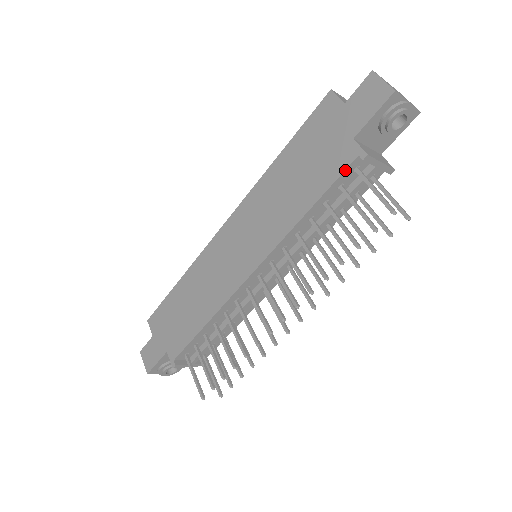
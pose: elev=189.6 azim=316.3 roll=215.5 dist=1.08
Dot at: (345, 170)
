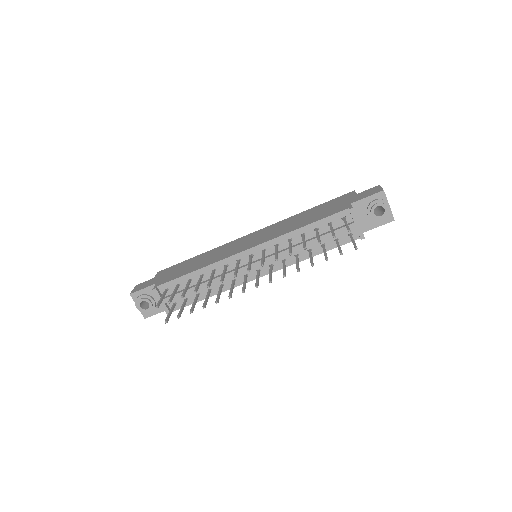
Dot at: (337, 213)
